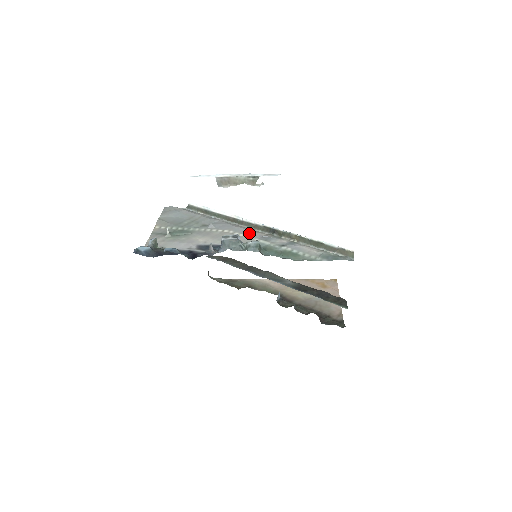
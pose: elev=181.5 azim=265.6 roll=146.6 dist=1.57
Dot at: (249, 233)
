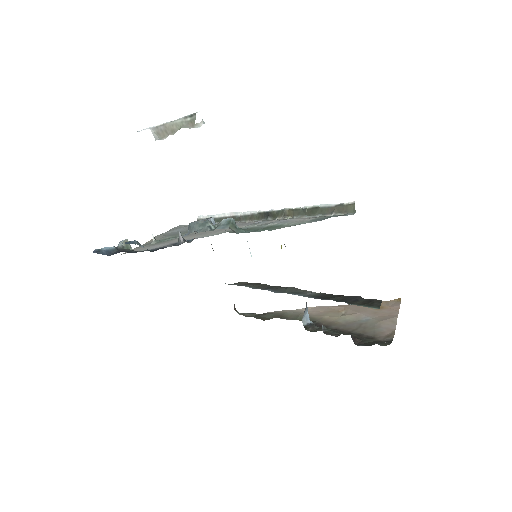
Dot at: (240, 224)
